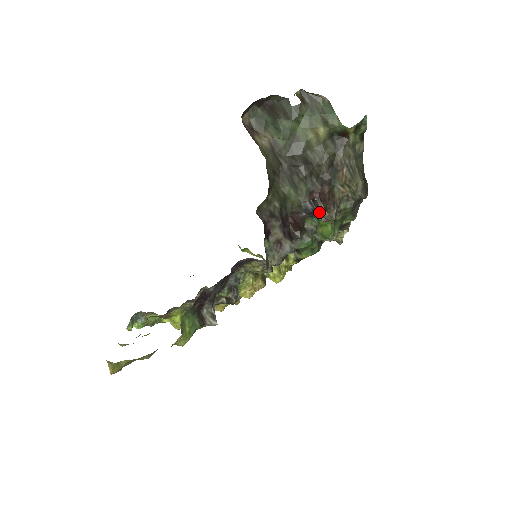
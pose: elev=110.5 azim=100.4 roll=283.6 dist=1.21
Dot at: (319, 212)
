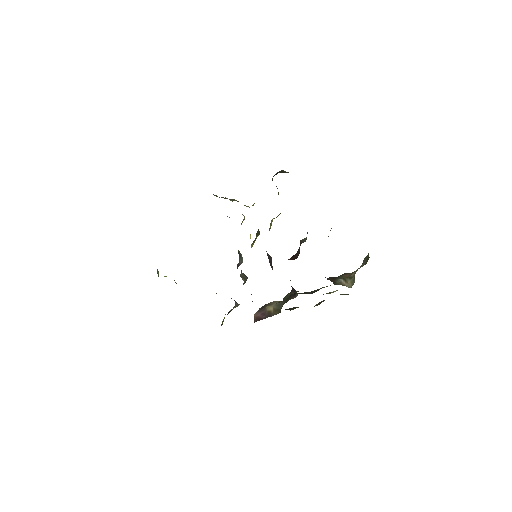
Dot at: occluded
